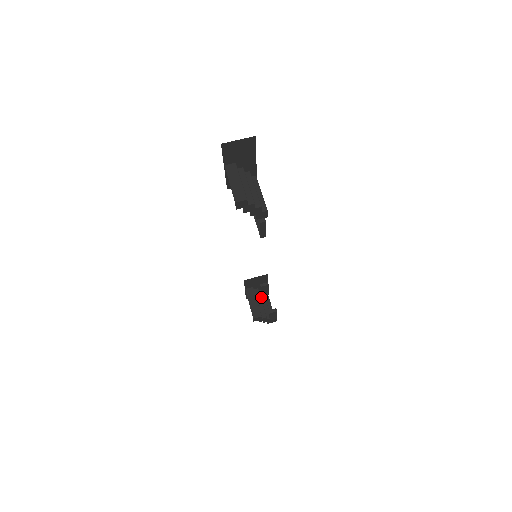
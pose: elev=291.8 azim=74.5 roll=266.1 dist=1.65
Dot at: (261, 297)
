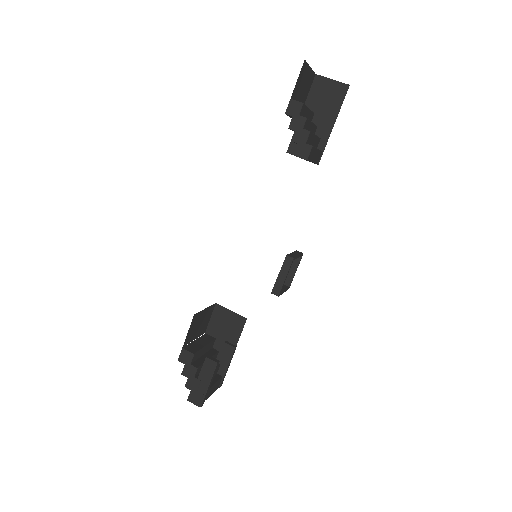
Dot at: occluded
